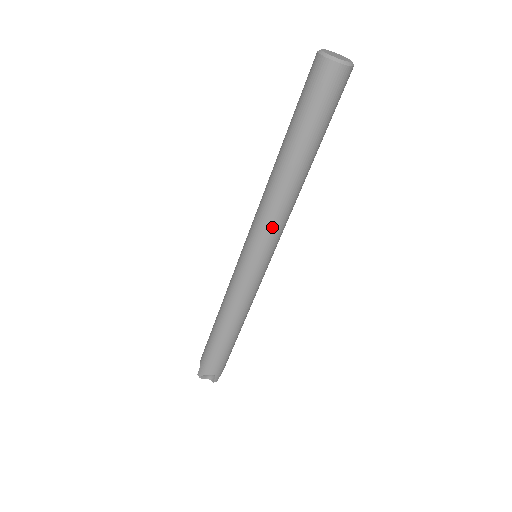
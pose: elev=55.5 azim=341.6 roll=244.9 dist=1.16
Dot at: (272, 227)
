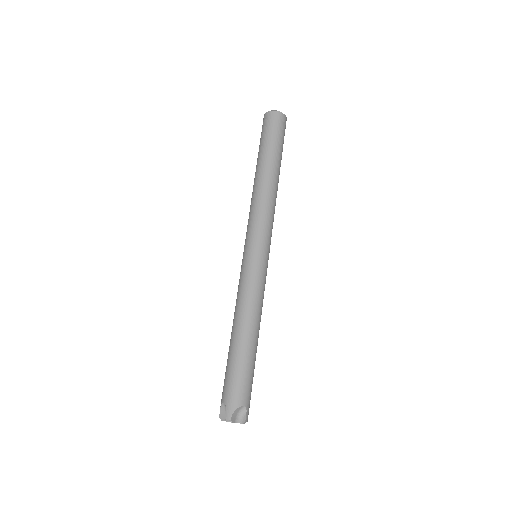
Dot at: (251, 217)
